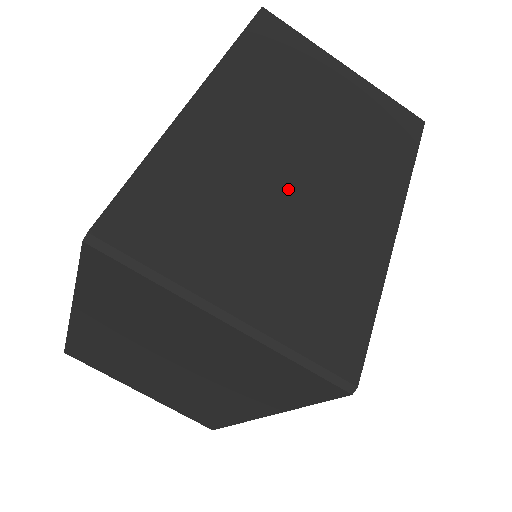
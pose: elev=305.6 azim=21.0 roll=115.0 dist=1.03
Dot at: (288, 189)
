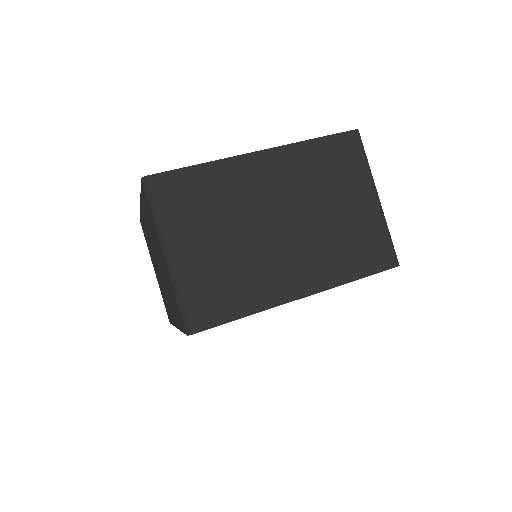
Dot at: (257, 230)
